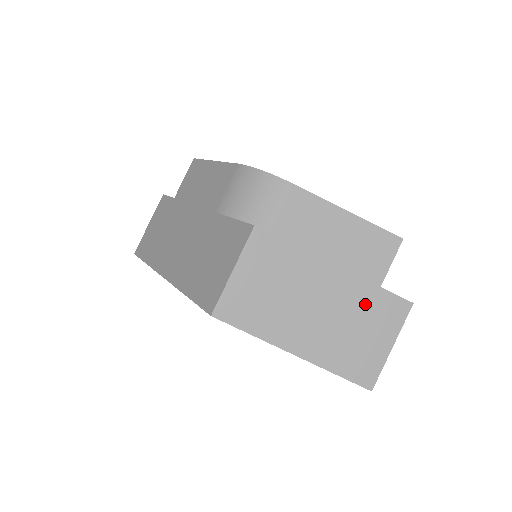
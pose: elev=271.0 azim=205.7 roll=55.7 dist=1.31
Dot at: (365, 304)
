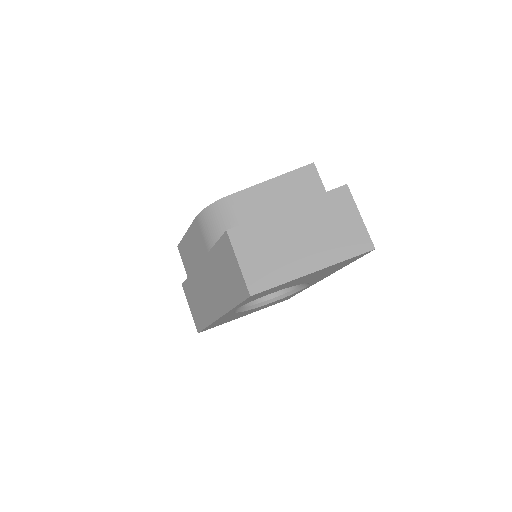
Dot at: (323, 210)
